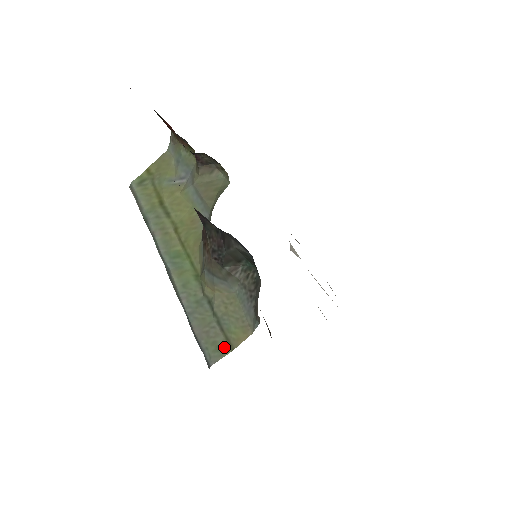
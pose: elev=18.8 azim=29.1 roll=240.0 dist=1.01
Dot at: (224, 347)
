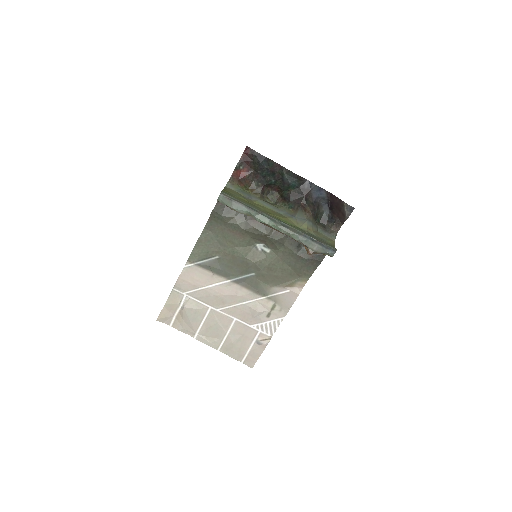
Dot at: (332, 246)
